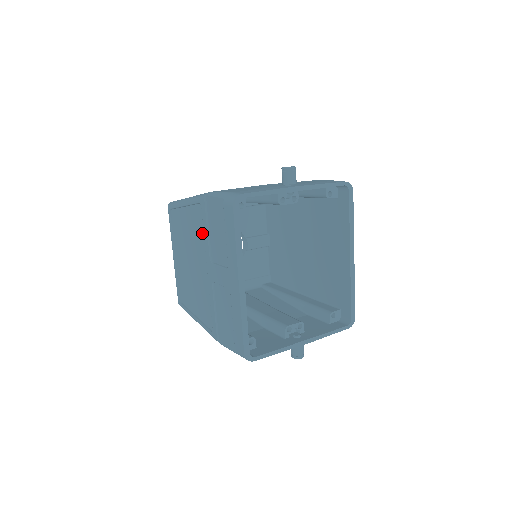
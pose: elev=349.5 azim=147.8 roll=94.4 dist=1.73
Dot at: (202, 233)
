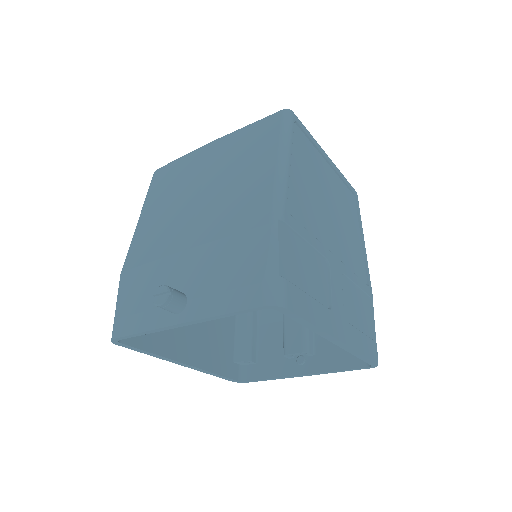
Dot at: occluded
